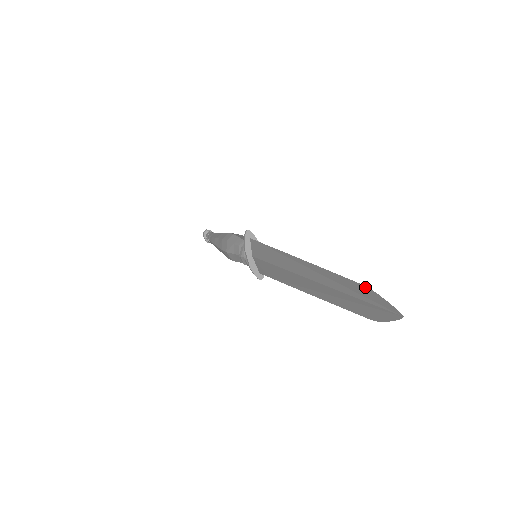
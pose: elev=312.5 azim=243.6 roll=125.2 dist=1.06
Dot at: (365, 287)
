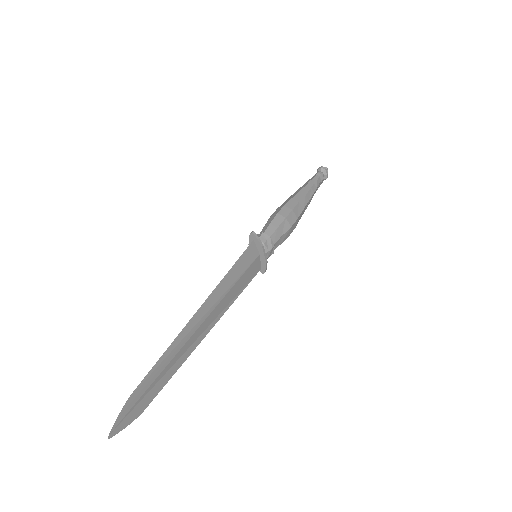
Dot at: (131, 395)
